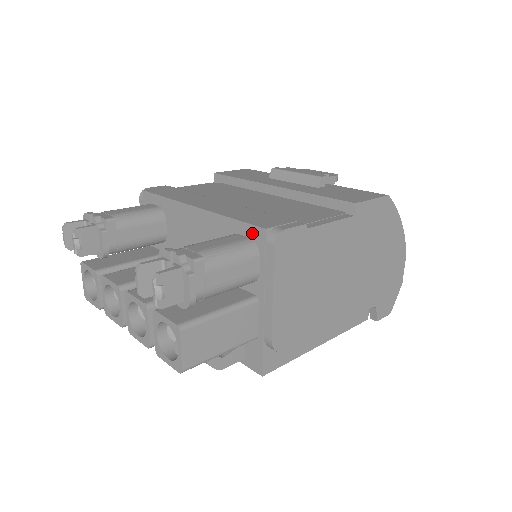
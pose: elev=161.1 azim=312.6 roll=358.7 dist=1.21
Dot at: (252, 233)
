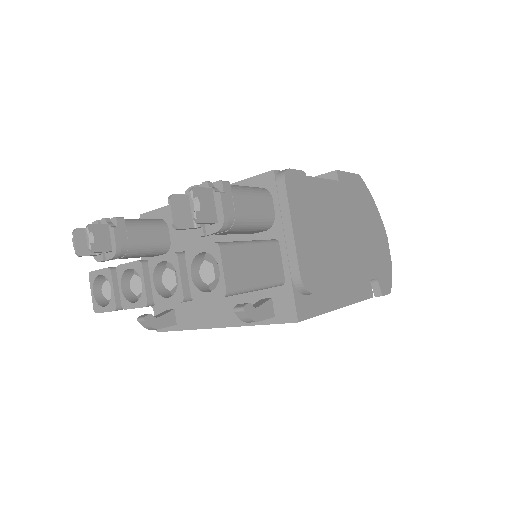
Dot at: (261, 182)
